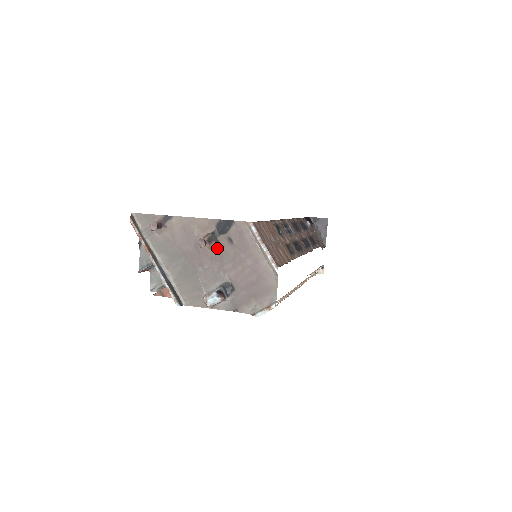
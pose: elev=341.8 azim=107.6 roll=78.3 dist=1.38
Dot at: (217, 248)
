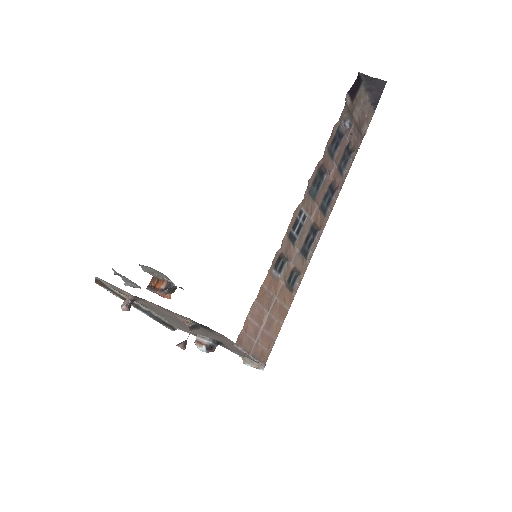
Dot at: (201, 328)
